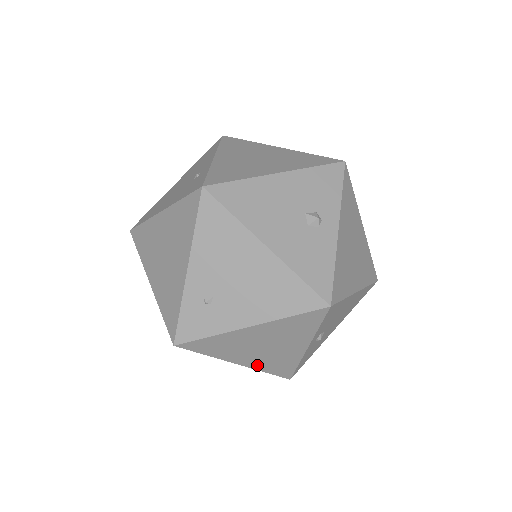
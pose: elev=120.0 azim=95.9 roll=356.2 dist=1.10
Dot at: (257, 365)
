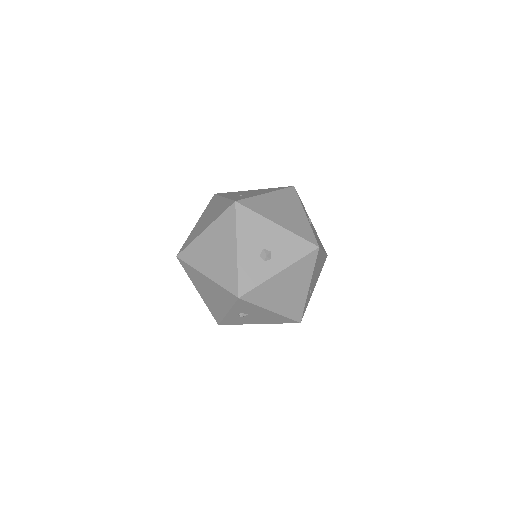
Dot at: (289, 227)
